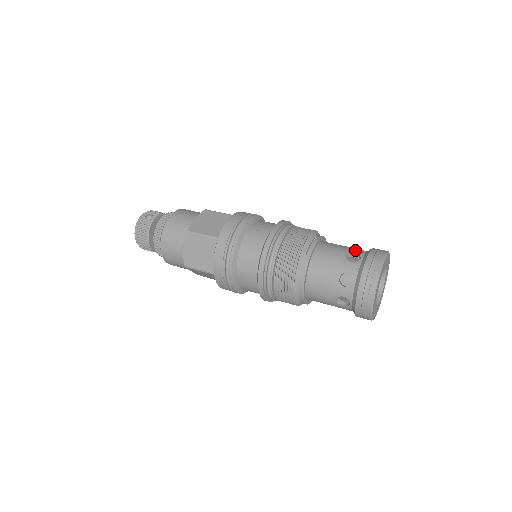
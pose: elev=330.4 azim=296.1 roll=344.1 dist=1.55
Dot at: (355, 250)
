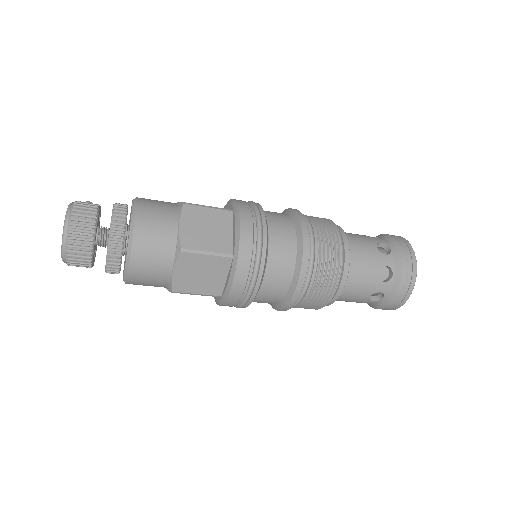
Dot at: occluded
